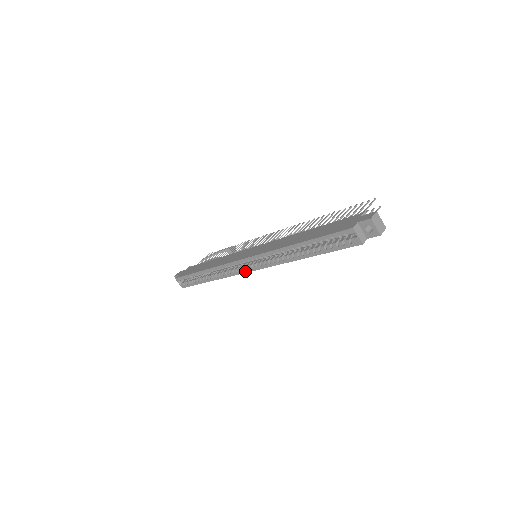
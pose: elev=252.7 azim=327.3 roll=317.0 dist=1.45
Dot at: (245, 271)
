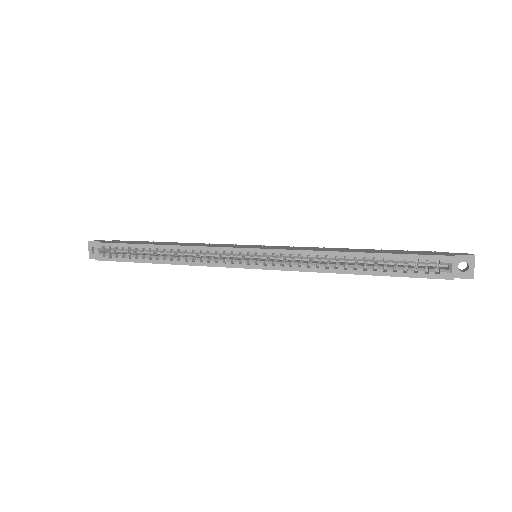
Dot at: (239, 265)
